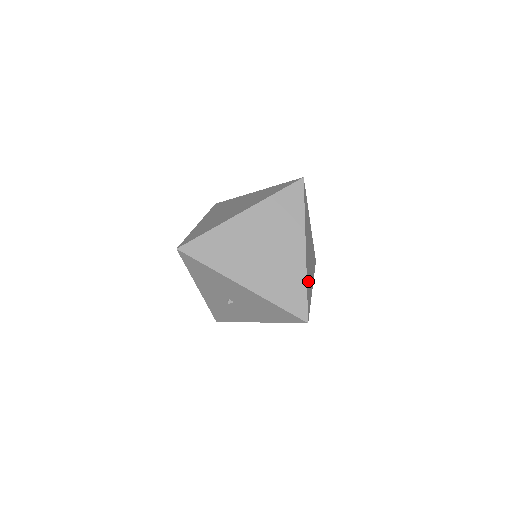
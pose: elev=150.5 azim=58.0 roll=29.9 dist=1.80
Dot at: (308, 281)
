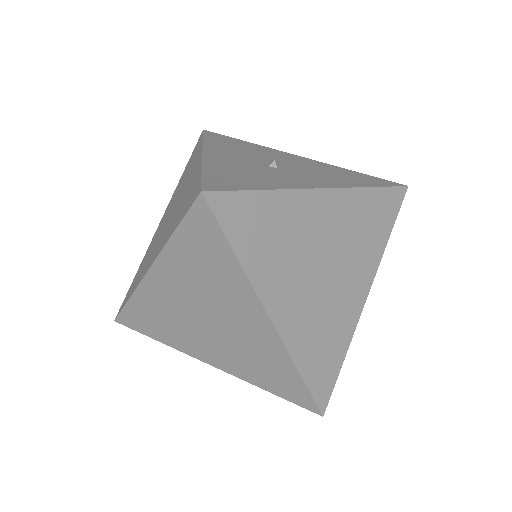
Dot at: (314, 343)
